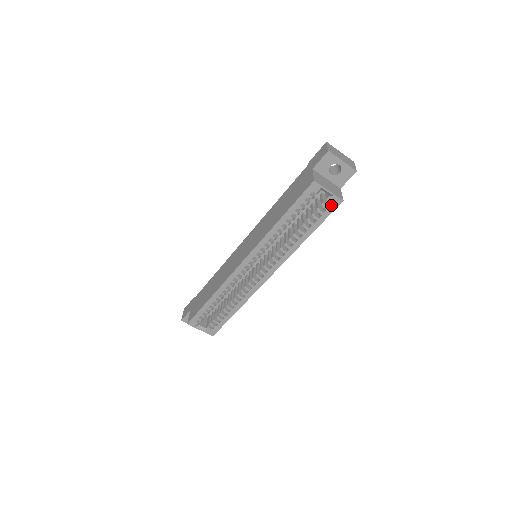
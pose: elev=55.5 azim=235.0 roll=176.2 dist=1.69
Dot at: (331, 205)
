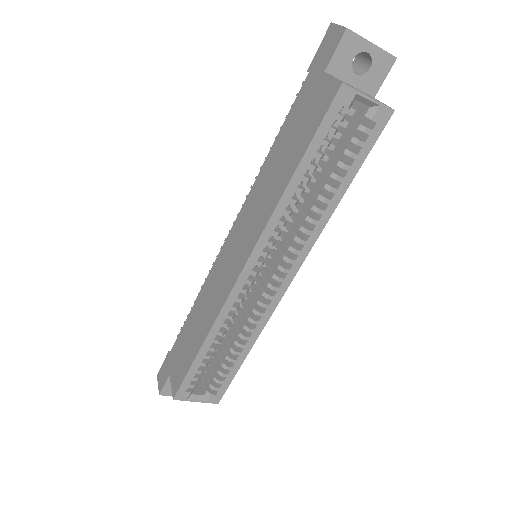
Dot at: (375, 124)
